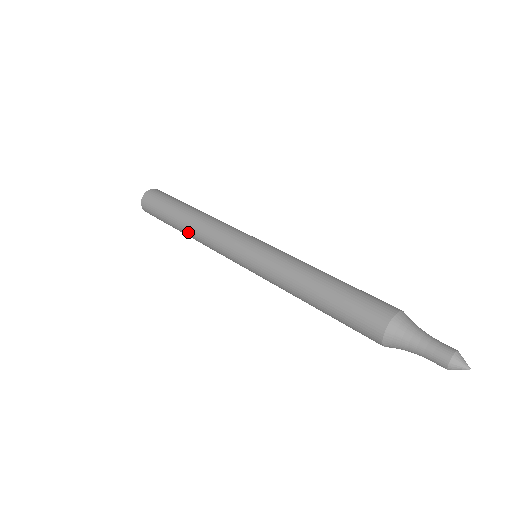
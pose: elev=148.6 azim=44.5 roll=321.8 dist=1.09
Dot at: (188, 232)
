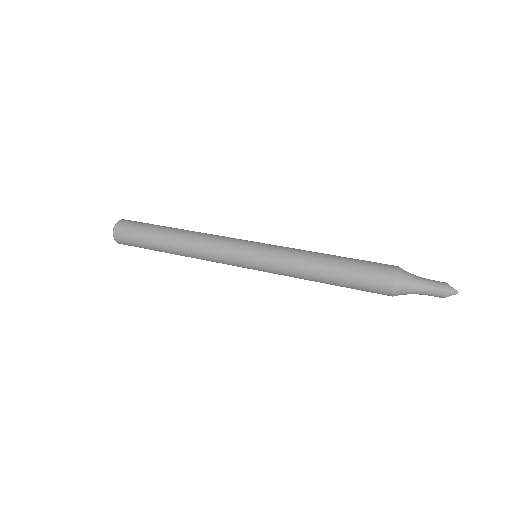
Dot at: (180, 249)
